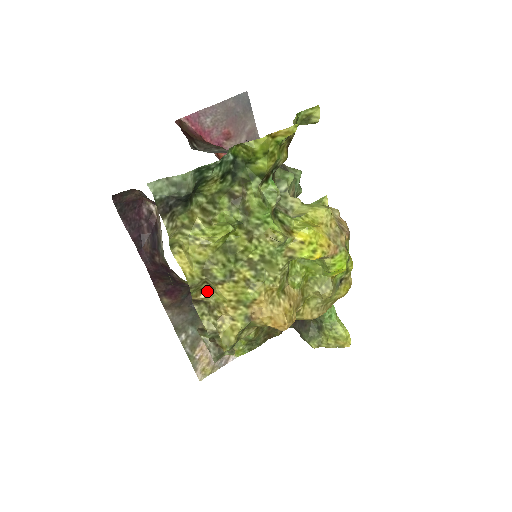
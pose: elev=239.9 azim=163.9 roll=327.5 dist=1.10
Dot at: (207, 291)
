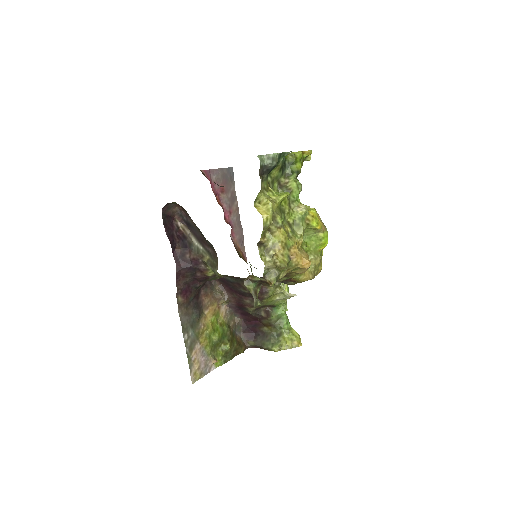
Dot at: (267, 237)
